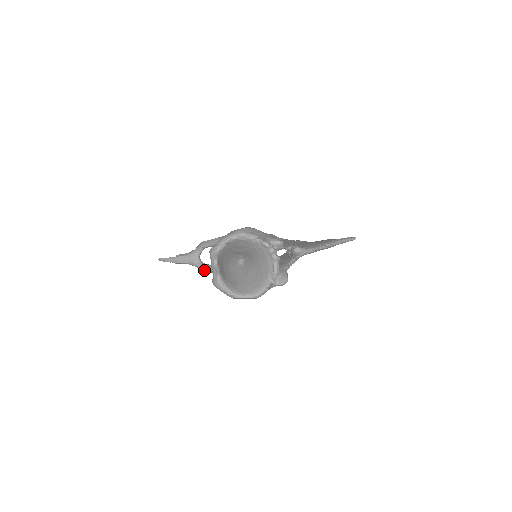
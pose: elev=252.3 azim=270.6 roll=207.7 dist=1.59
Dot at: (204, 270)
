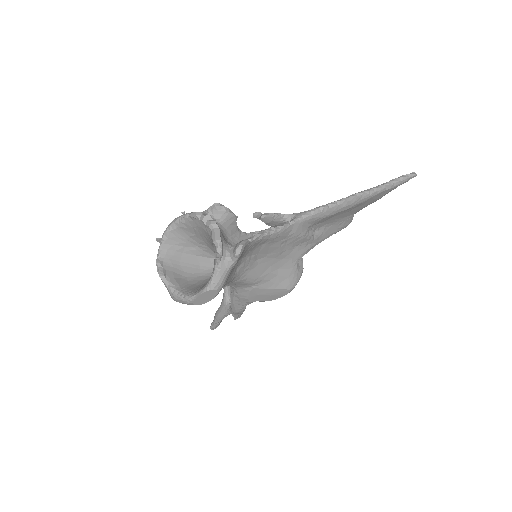
Dot at: (232, 310)
